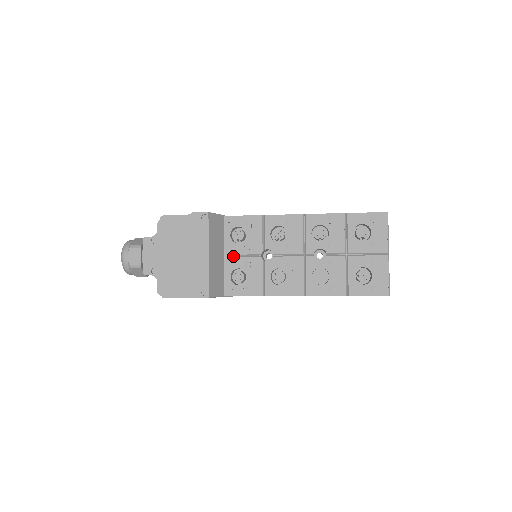
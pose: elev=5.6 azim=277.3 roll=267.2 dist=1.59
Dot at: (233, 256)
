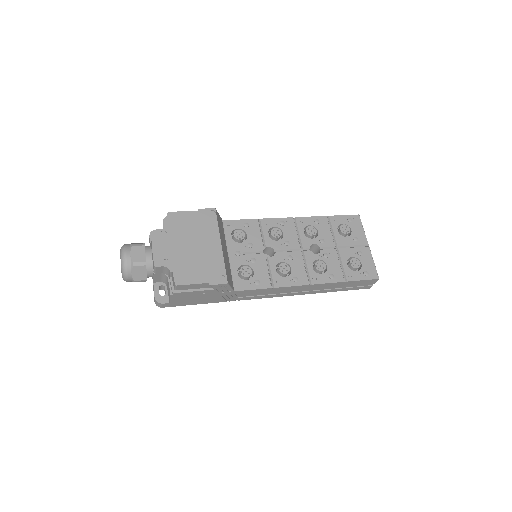
Dot at: (237, 254)
